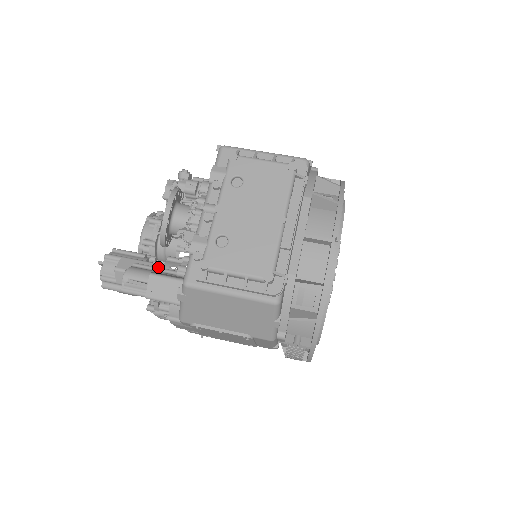
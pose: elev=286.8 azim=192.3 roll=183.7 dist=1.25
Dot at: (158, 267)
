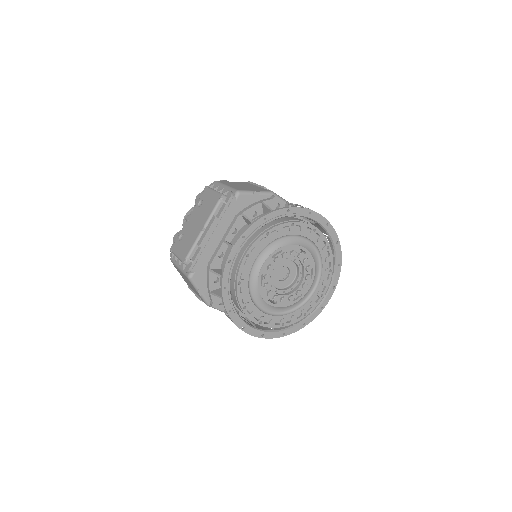
Dot at: occluded
